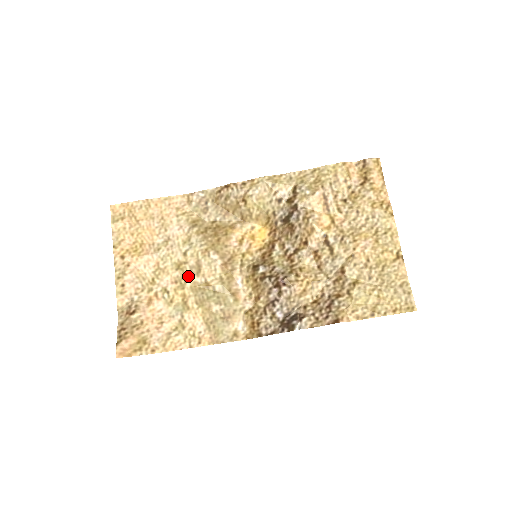
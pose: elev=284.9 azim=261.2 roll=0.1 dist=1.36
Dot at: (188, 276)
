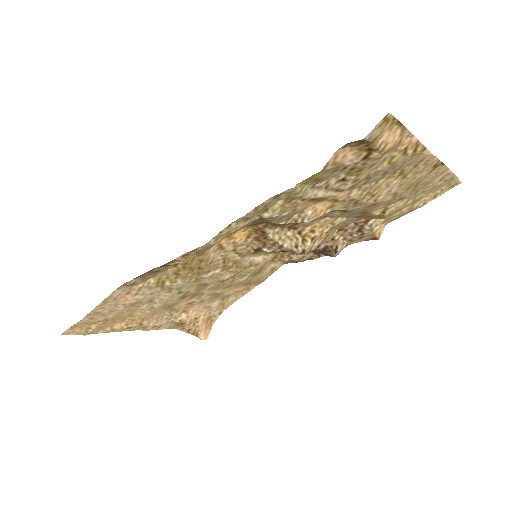
Dot at: (200, 292)
